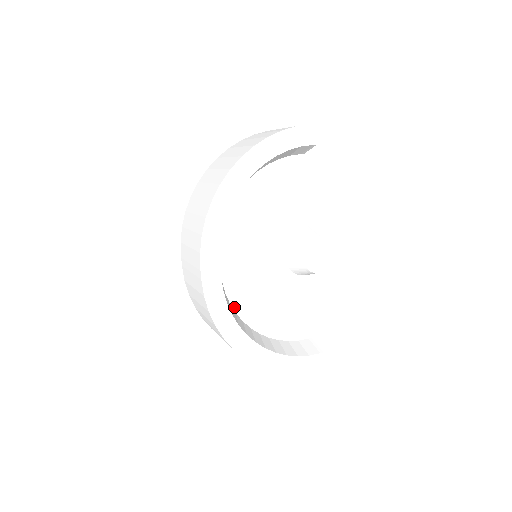
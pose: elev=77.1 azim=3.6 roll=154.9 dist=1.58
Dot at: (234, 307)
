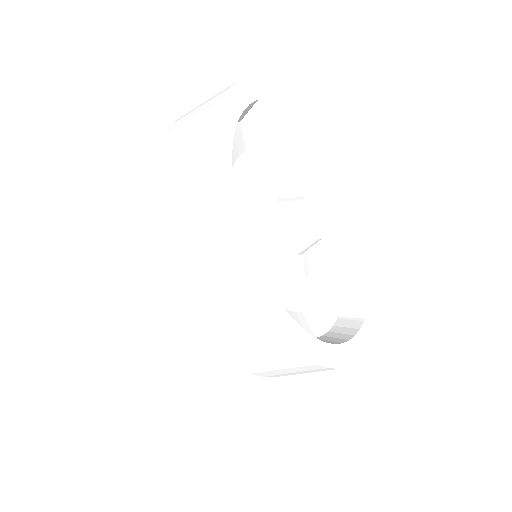
Dot at: occluded
